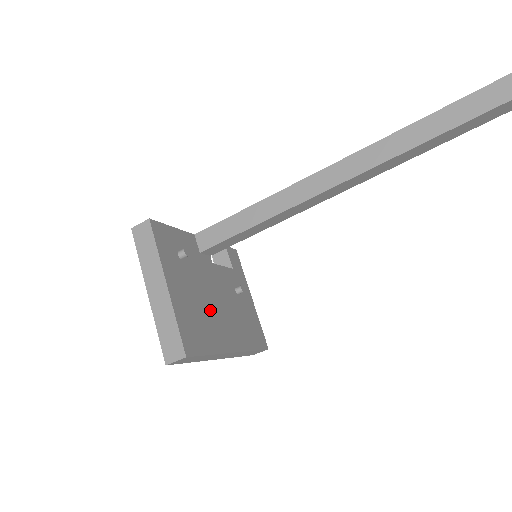
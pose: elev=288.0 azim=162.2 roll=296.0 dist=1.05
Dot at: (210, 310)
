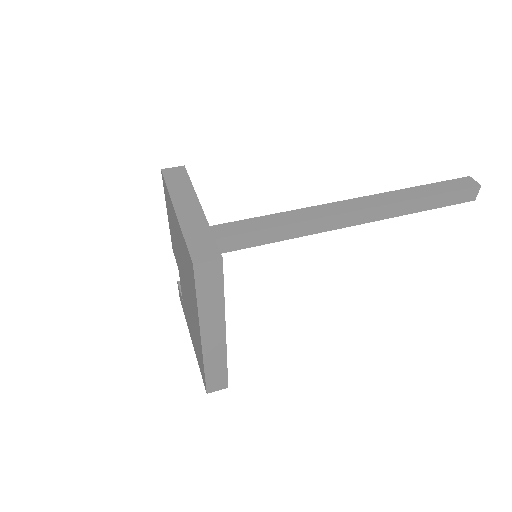
Dot at: occluded
